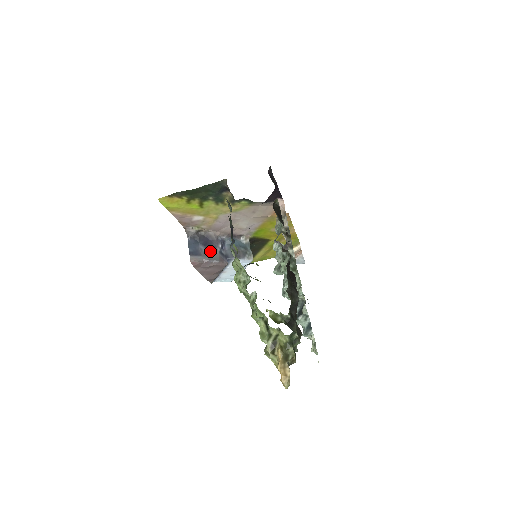
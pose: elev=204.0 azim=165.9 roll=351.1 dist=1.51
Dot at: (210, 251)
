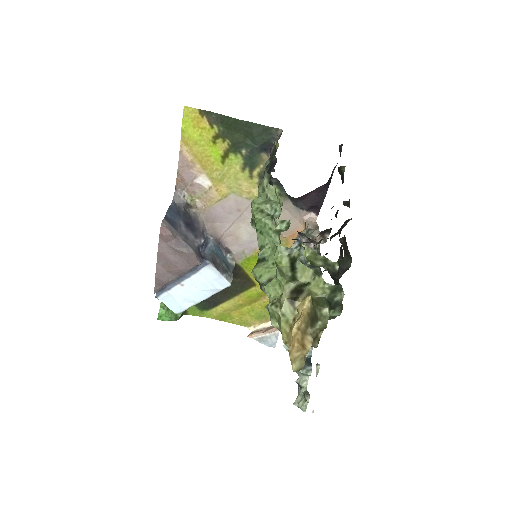
Dot at: (189, 235)
